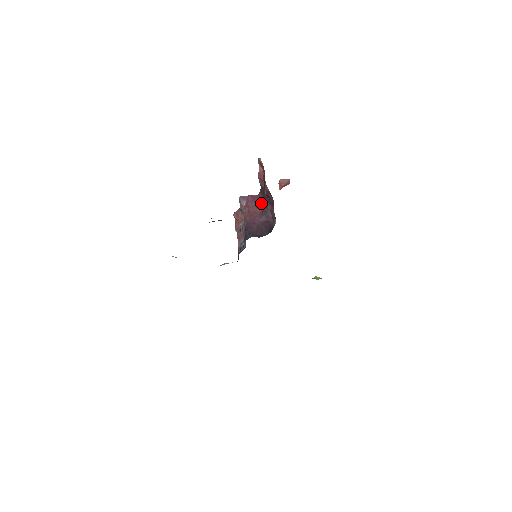
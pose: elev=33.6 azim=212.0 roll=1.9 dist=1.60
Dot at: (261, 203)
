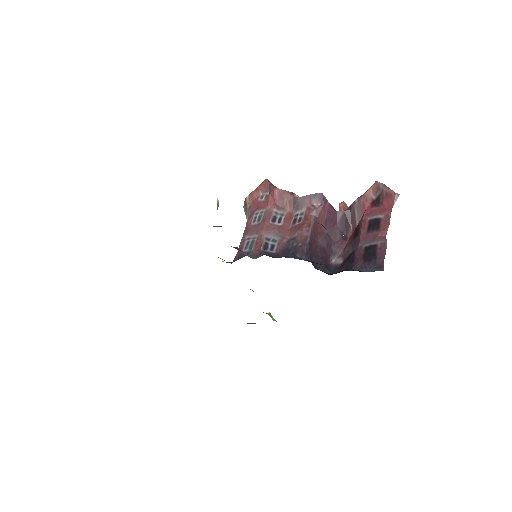
Dot at: (334, 223)
